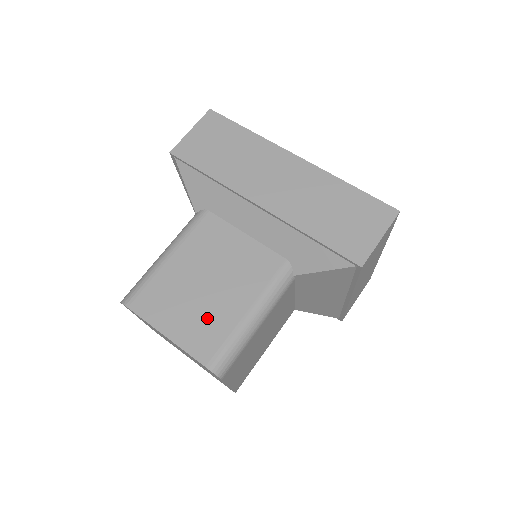
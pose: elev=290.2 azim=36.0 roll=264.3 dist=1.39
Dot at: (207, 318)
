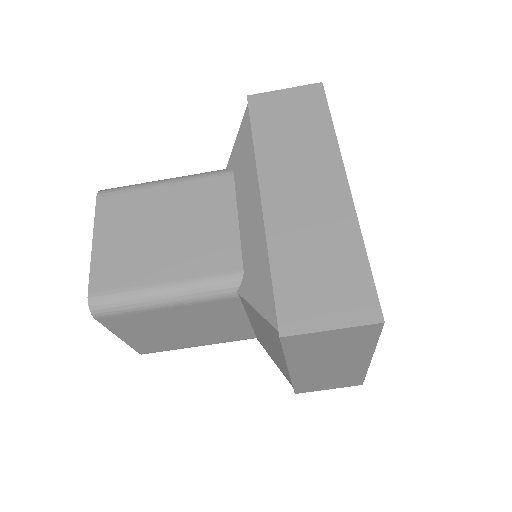
Dot at: (132, 258)
